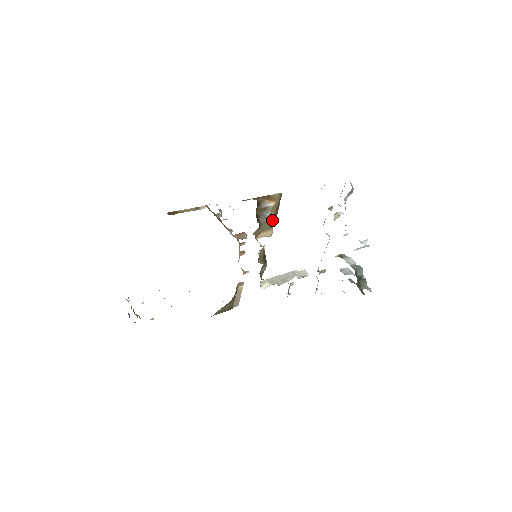
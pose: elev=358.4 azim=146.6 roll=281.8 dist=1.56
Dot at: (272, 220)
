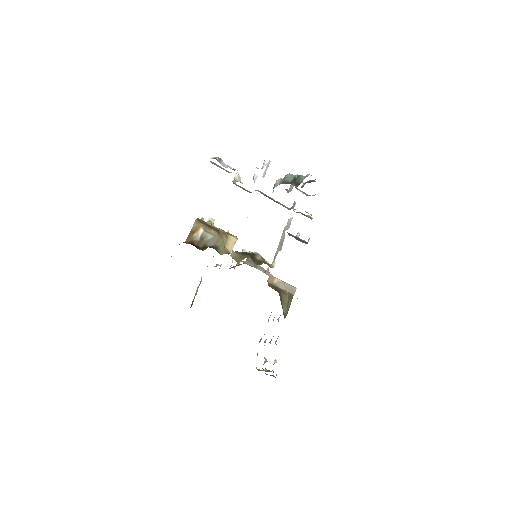
Dot at: (219, 234)
